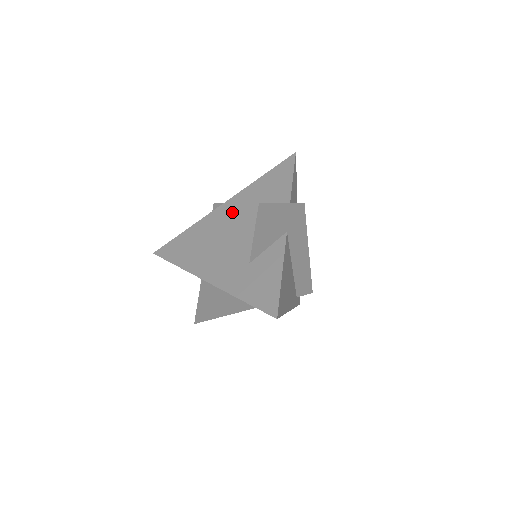
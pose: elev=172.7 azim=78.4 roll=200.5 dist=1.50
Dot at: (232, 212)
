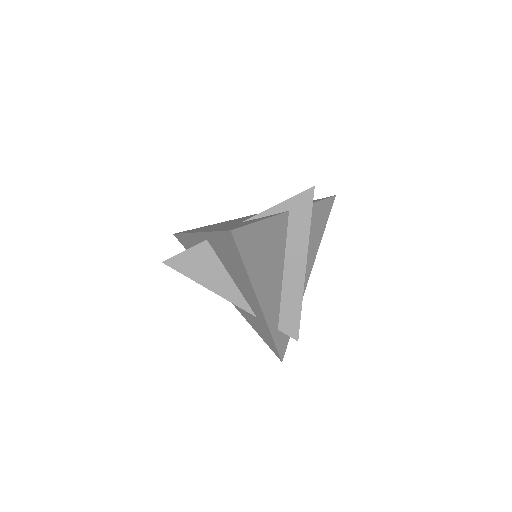
Dot at: occluded
